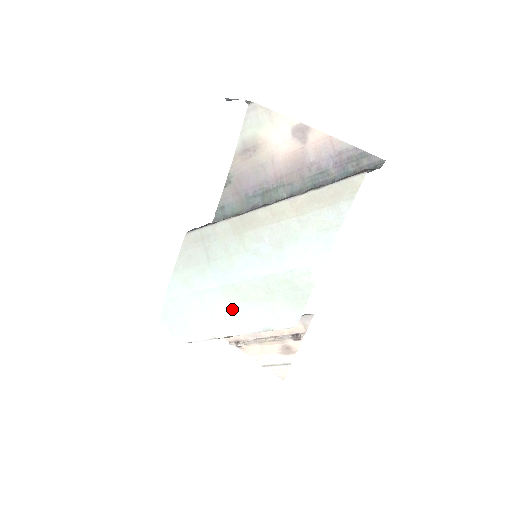
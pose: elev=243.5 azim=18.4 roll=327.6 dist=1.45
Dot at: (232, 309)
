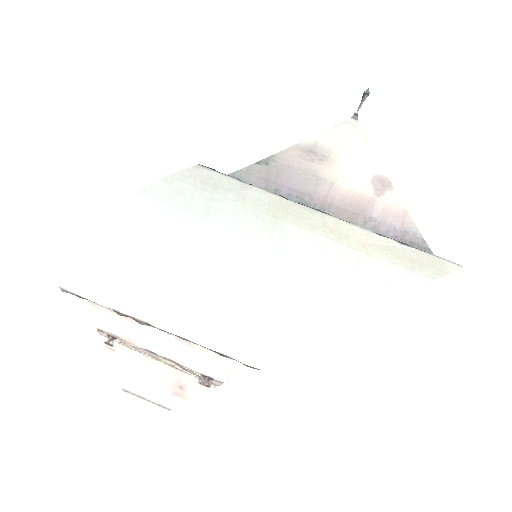
Dot at: (186, 291)
